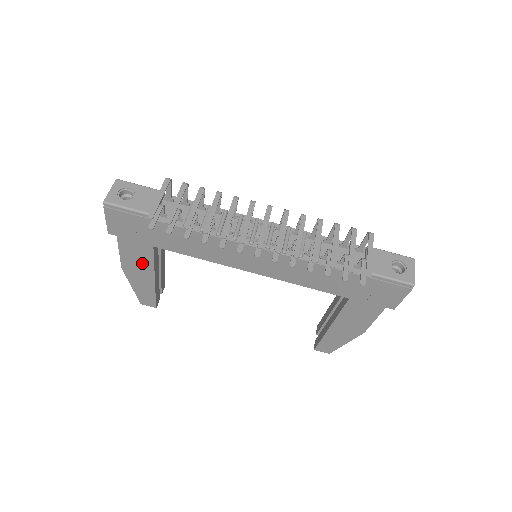
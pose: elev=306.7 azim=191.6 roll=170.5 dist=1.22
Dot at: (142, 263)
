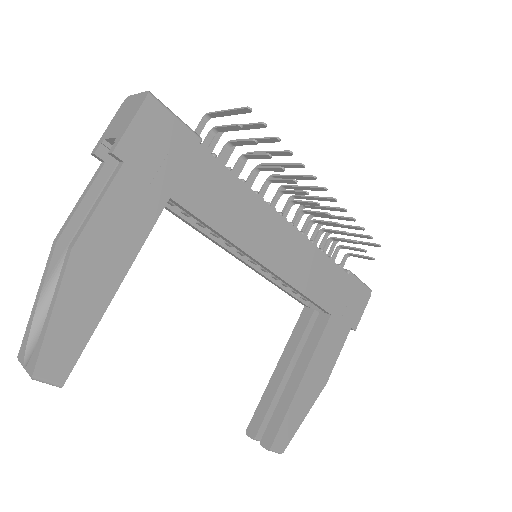
Dot at: (125, 236)
